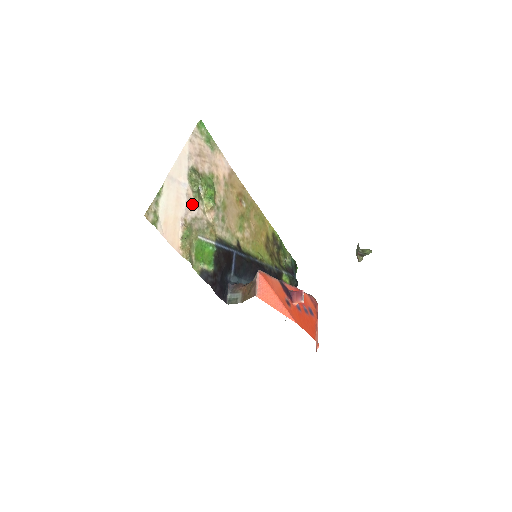
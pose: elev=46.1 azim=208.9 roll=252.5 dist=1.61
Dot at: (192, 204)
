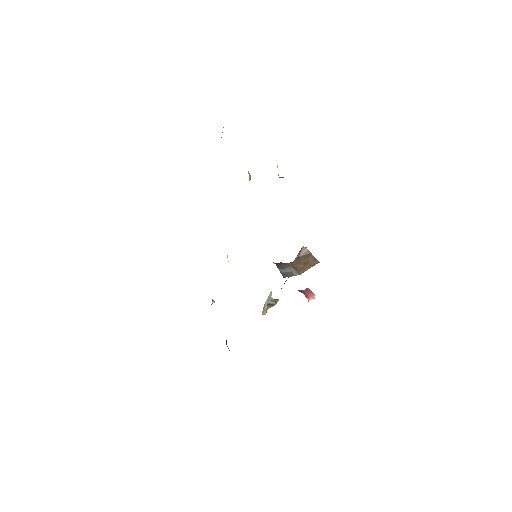
Dot at: occluded
